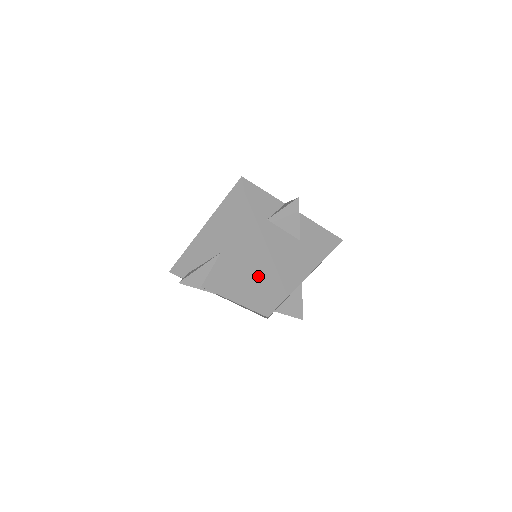
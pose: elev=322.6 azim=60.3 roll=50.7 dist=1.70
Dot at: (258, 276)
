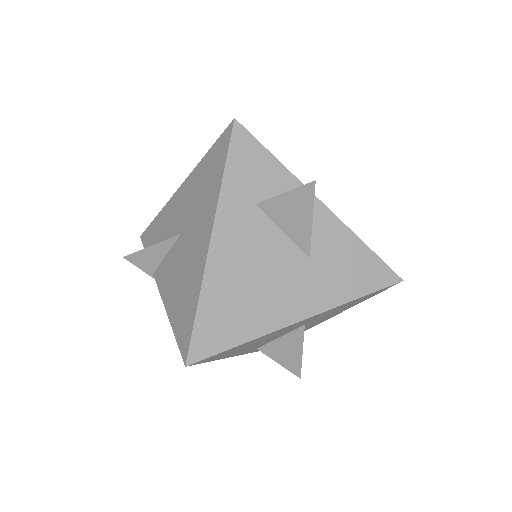
Dot at: (198, 293)
